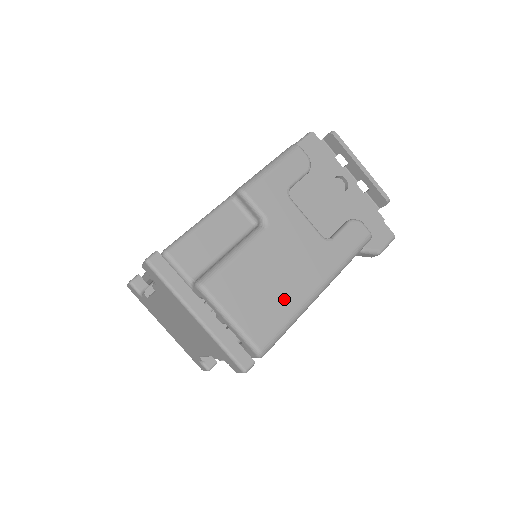
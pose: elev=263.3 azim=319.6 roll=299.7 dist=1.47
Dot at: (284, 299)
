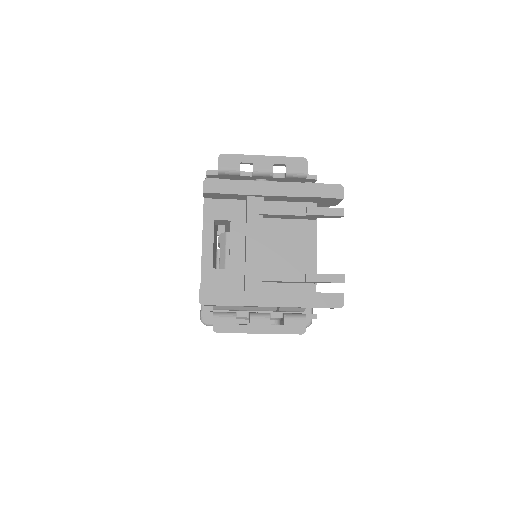
Dot at: occluded
